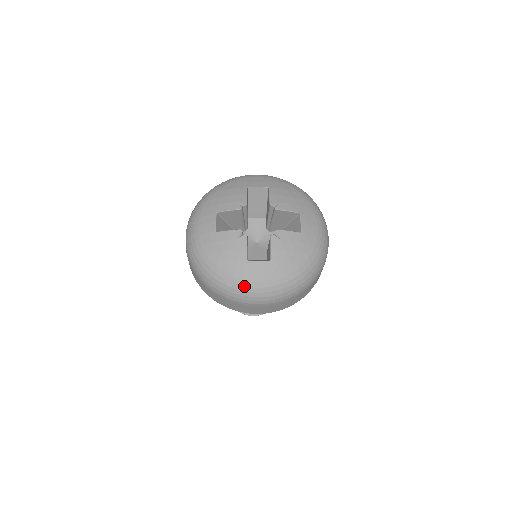
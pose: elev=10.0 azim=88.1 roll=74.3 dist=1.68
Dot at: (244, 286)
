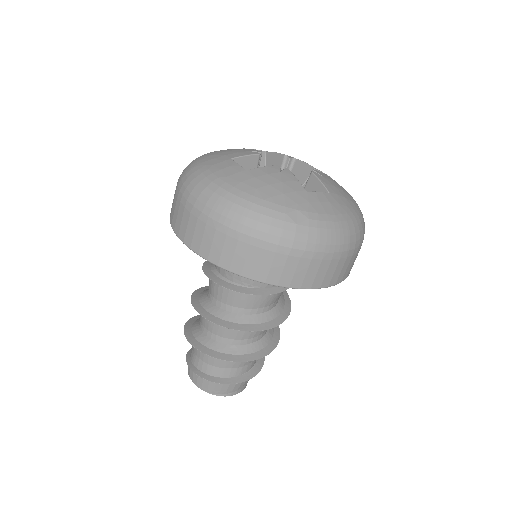
Dot at: (317, 220)
